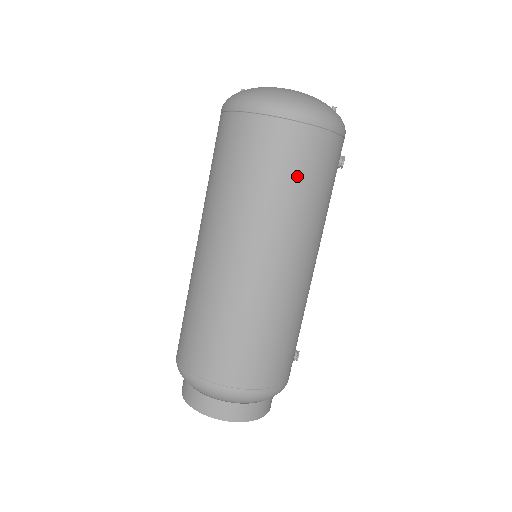
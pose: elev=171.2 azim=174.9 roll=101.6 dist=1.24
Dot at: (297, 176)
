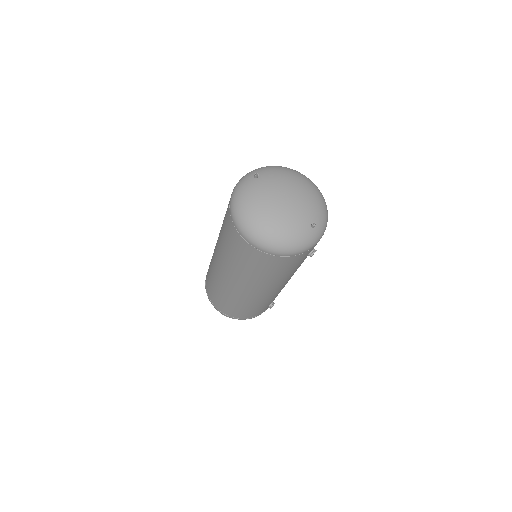
Dot at: (256, 268)
